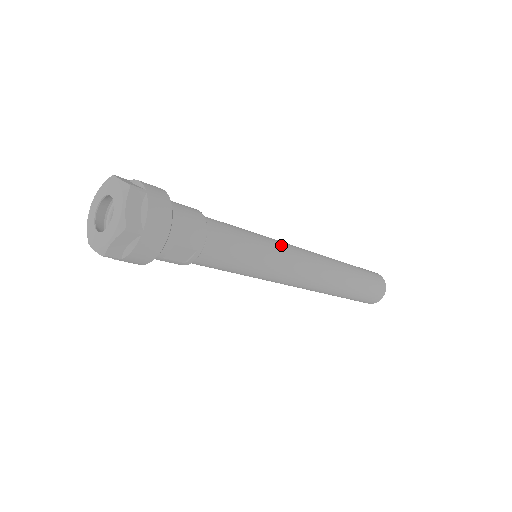
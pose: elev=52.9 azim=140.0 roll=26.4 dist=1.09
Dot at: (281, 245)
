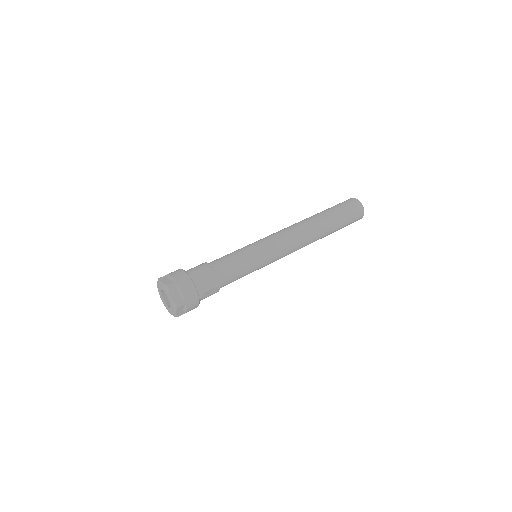
Dot at: (266, 243)
